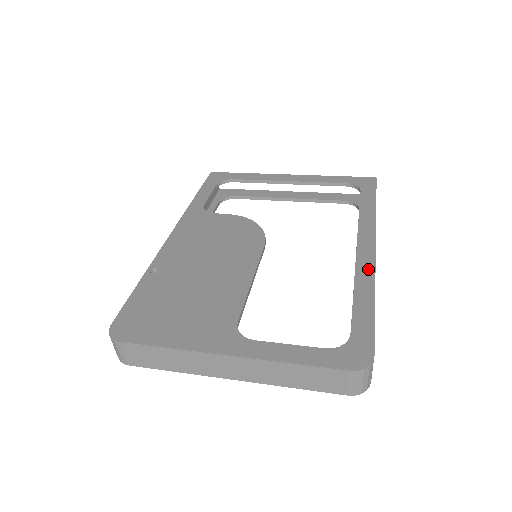
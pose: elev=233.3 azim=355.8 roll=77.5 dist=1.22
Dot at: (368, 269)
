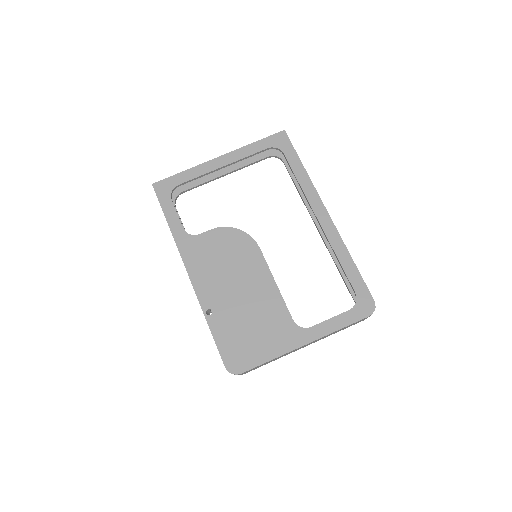
Dot at: (335, 236)
